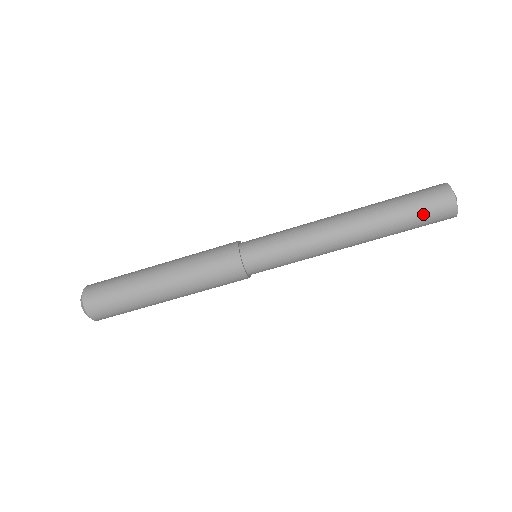
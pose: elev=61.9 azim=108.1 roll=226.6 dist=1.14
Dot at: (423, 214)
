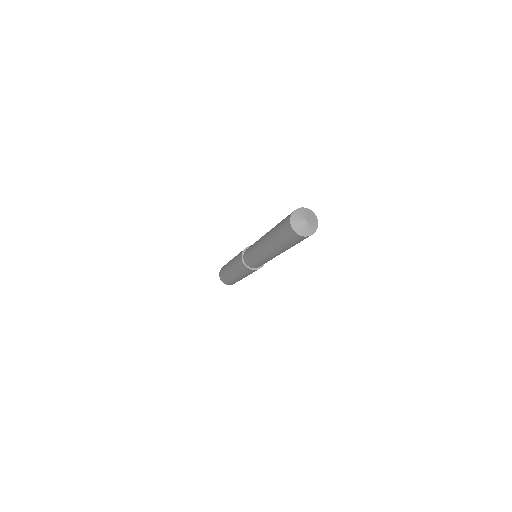
Dot at: (298, 242)
